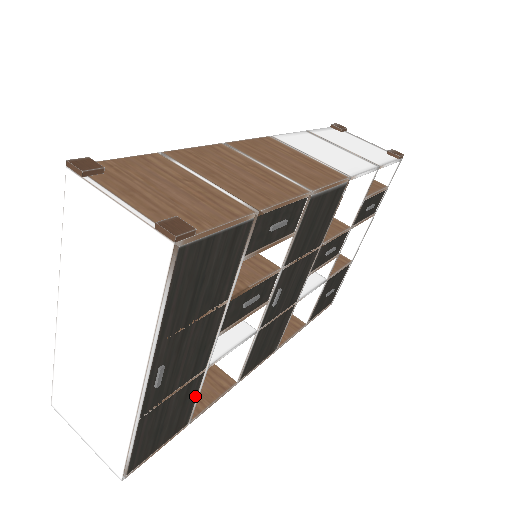
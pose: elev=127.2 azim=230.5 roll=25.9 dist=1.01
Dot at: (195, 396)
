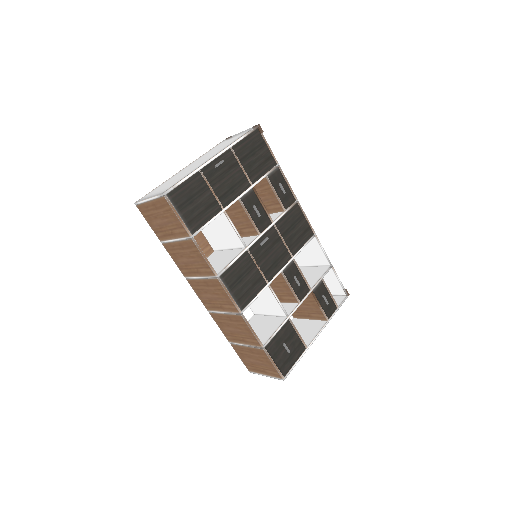
Dot at: (209, 219)
